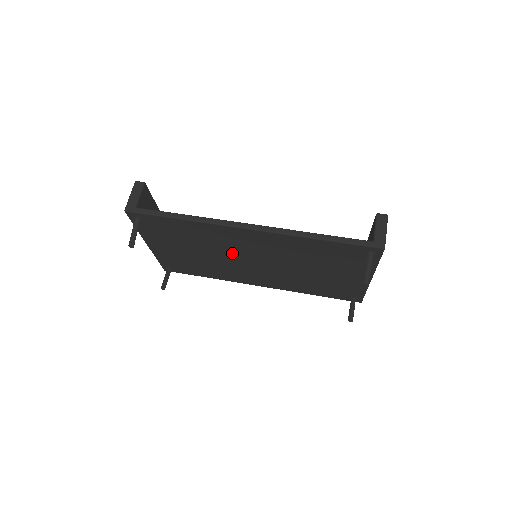
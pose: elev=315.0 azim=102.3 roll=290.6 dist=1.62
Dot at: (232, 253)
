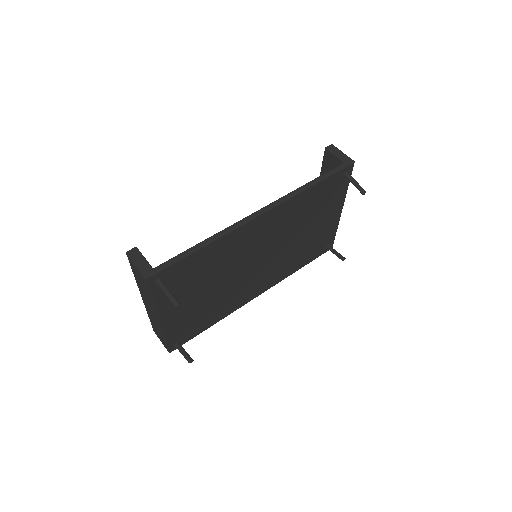
Dot at: (242, 263)
